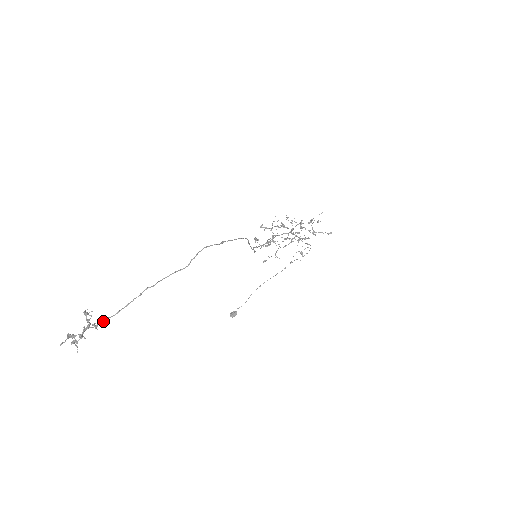
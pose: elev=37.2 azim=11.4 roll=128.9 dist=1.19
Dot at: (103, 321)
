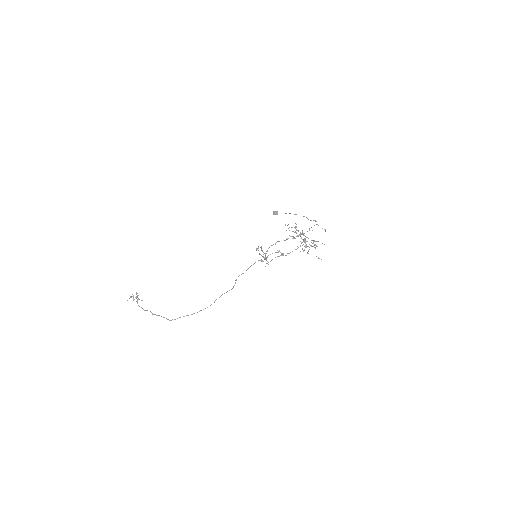
Dot at: (141, 307)
